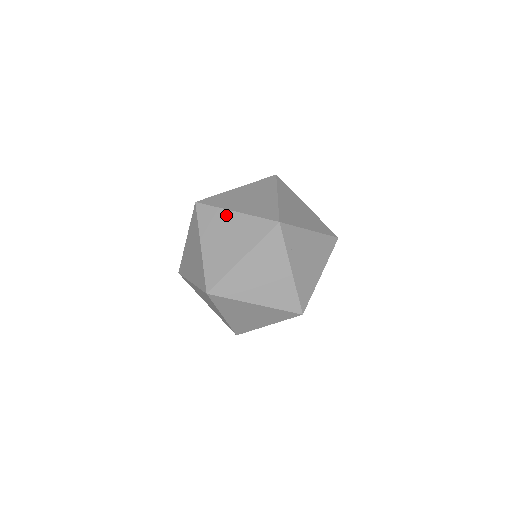
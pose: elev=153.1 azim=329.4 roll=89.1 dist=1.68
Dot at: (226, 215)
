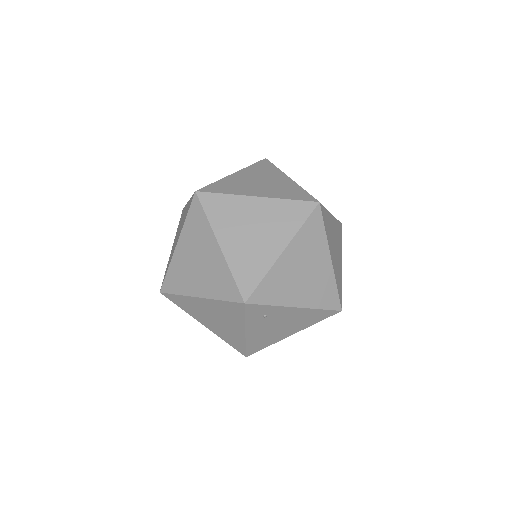
Dot at: (185, 209)
